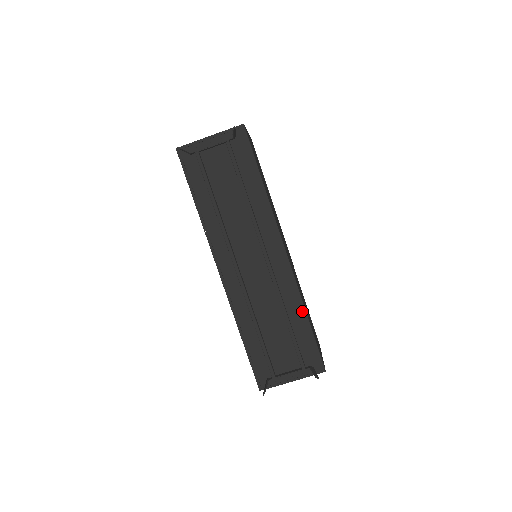
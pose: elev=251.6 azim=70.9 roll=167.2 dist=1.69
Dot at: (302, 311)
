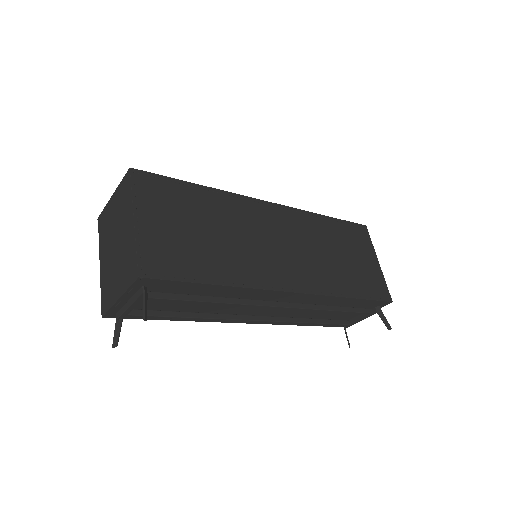
Dot at: (343, 299)
